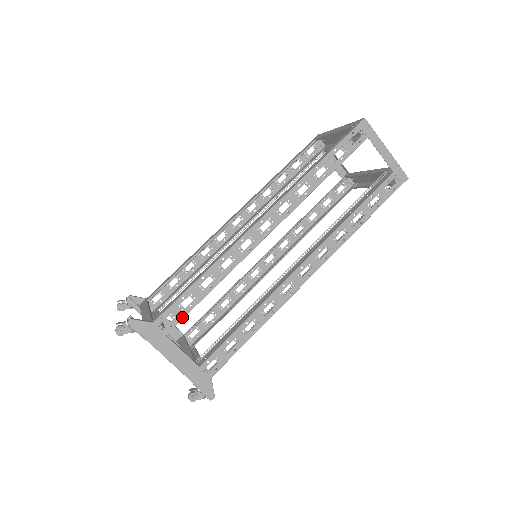
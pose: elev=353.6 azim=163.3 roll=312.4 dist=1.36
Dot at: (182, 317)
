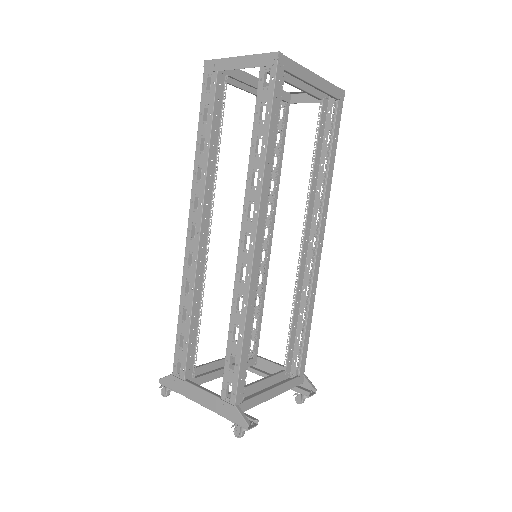
Dot at: (186, 357)
